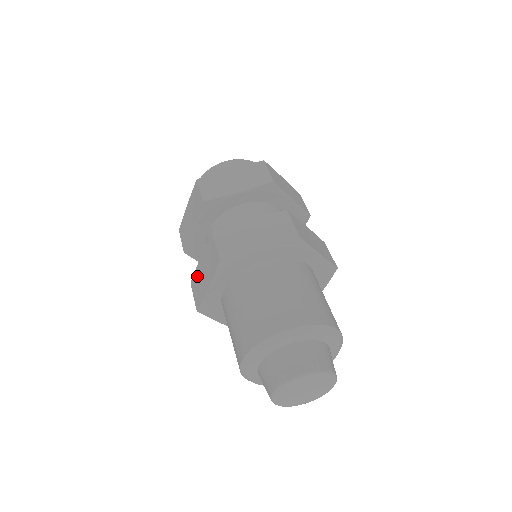
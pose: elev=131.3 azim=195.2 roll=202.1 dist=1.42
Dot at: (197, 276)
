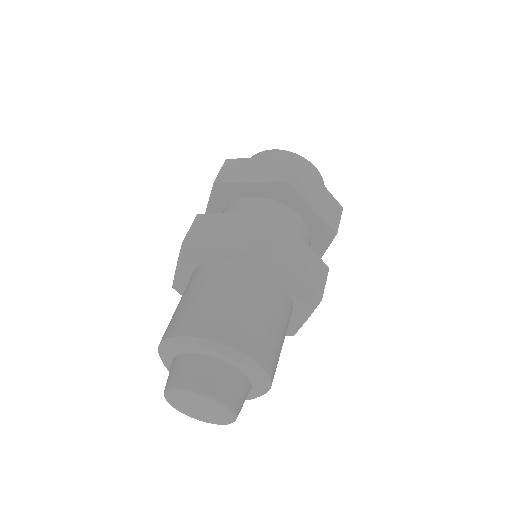
Dot at: occluded
